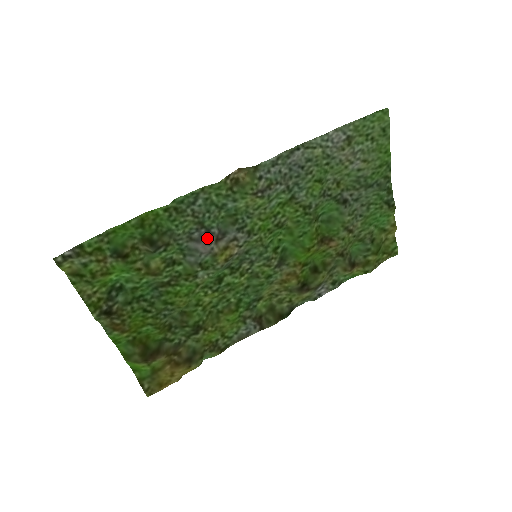
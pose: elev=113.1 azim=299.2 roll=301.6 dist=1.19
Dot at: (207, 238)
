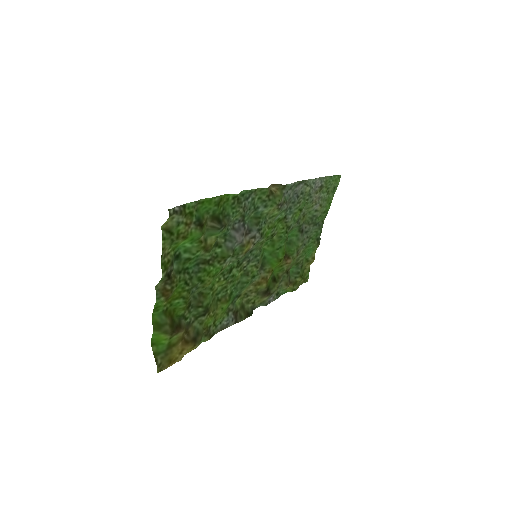
Dot at: (242, 230)
